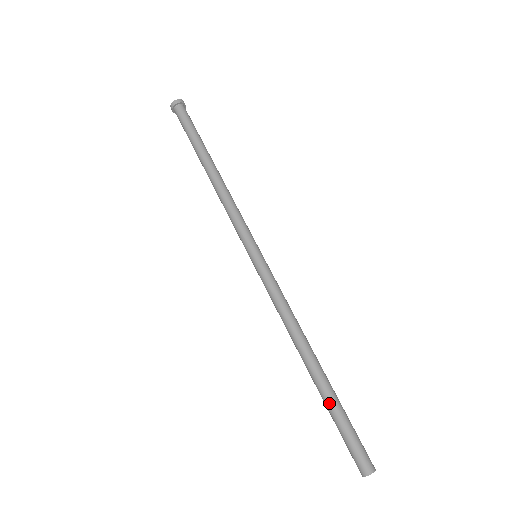
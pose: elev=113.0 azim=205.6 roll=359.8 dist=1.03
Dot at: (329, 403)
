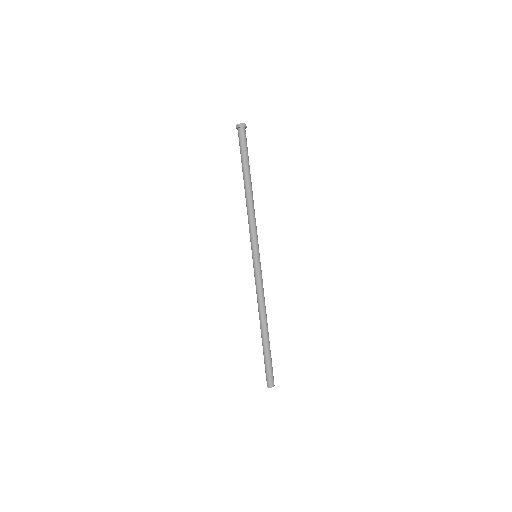
Dot at: (263, 349)
